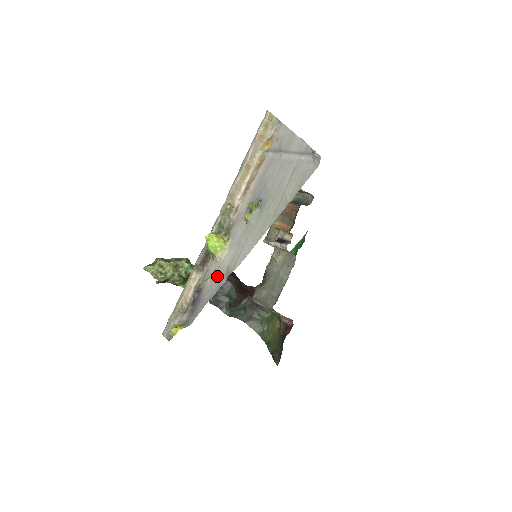
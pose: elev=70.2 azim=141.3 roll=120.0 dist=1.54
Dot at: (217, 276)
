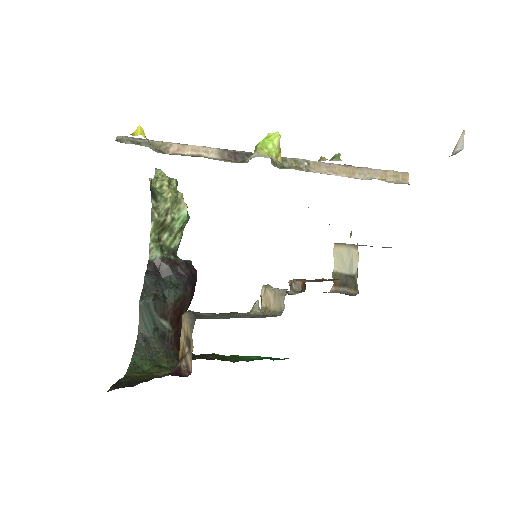
Dot at: occluded
